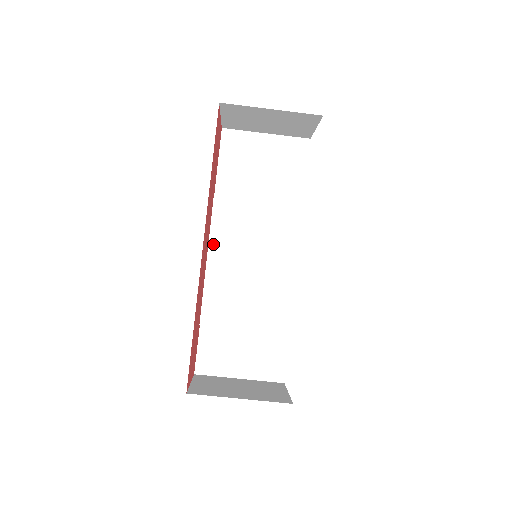
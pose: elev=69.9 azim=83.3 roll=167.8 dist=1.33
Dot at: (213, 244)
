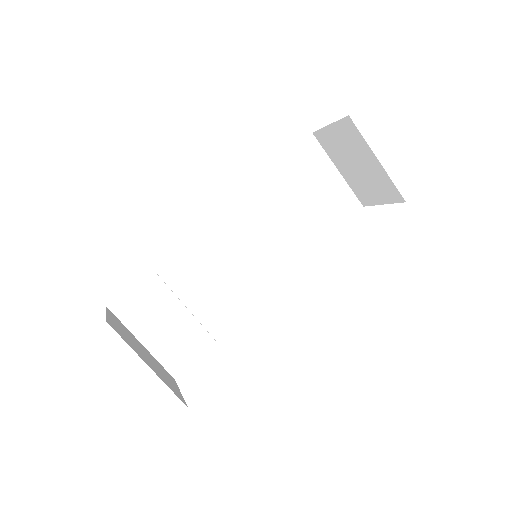
Dot at: (225, 213)
